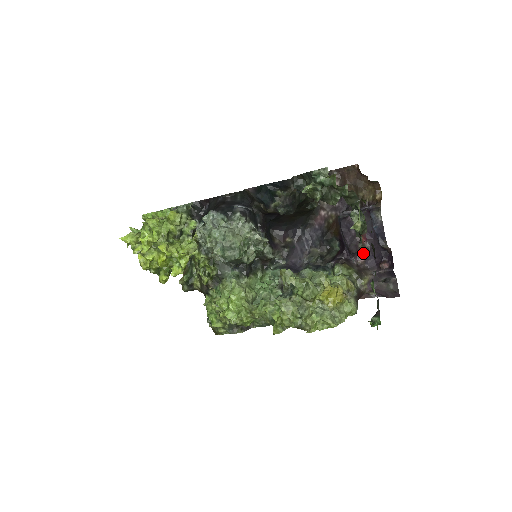
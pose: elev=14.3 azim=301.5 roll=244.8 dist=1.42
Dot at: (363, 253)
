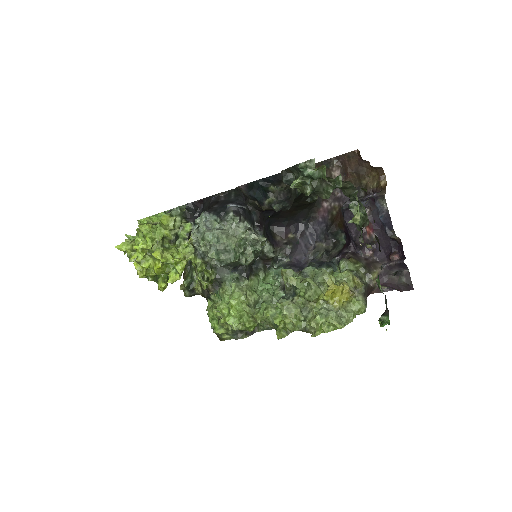
Dot at: (371, 245)
